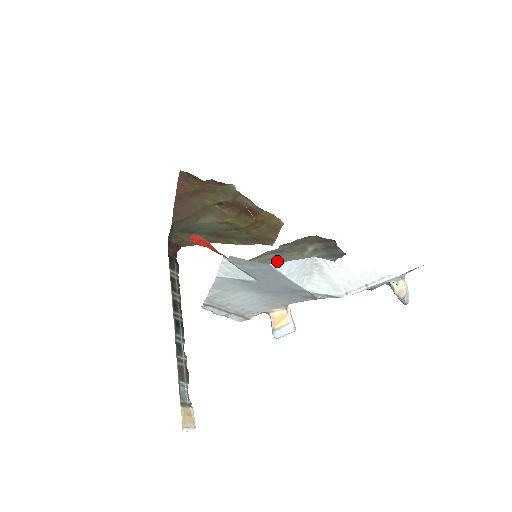
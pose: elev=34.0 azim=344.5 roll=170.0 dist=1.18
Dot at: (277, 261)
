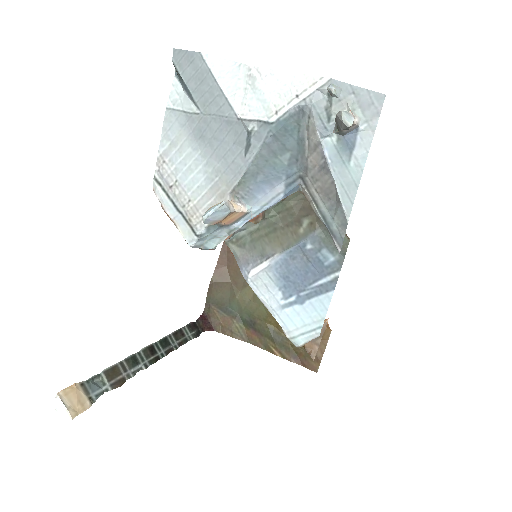
Dot at: (269, 241)
